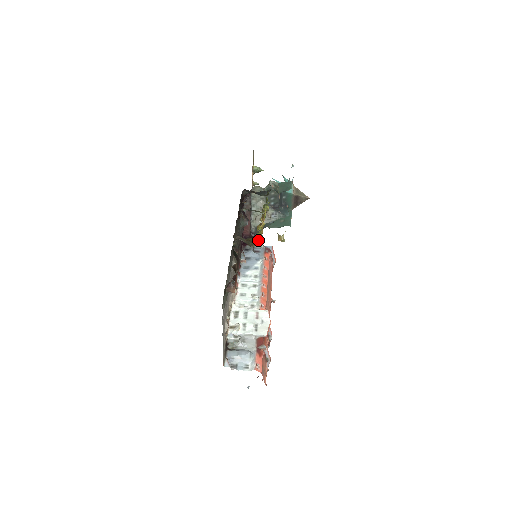
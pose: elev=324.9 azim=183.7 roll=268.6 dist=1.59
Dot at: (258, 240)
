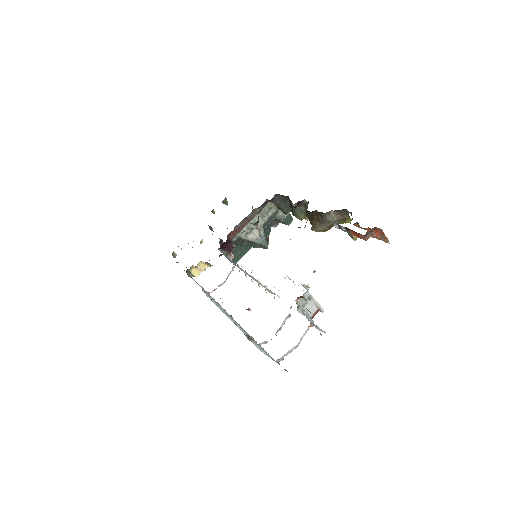
Dot at: (330, 228)
